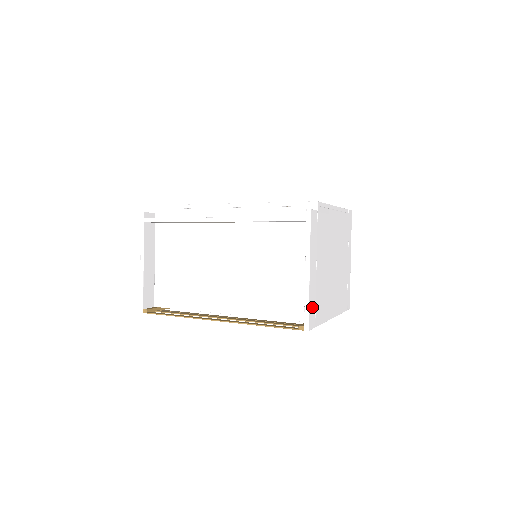
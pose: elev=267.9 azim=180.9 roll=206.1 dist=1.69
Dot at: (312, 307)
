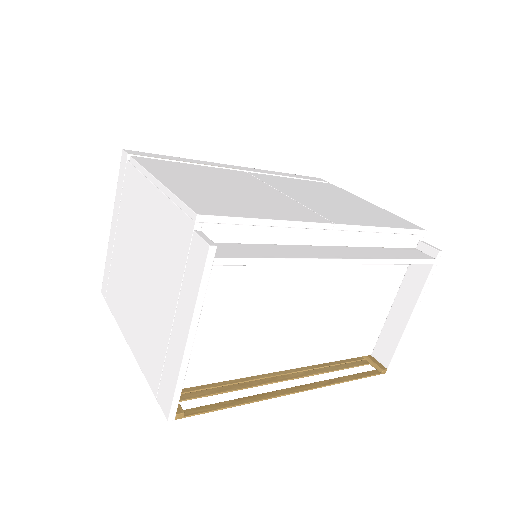
Dot at: (389, 345)
